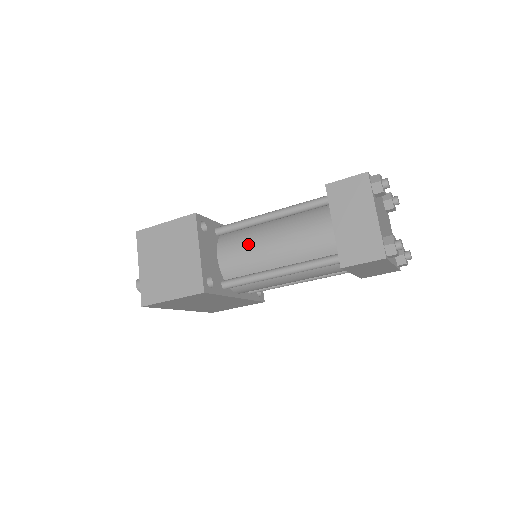
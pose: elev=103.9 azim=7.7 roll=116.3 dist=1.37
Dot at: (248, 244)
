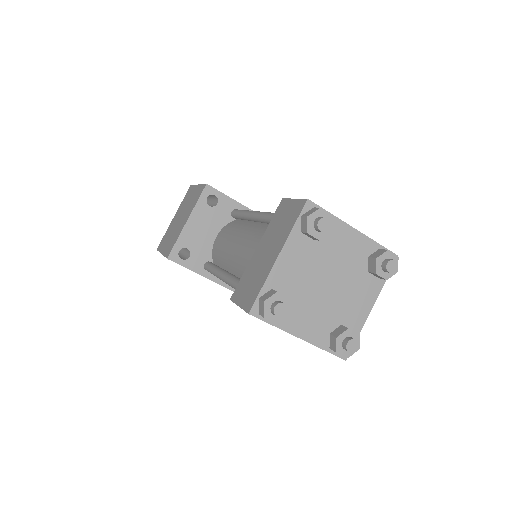
Dot at: (230, 235)
